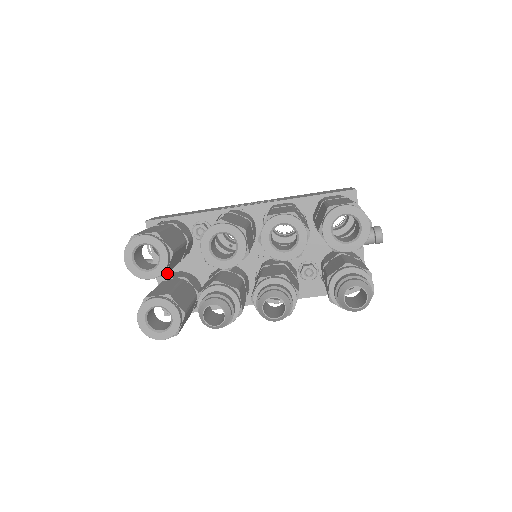
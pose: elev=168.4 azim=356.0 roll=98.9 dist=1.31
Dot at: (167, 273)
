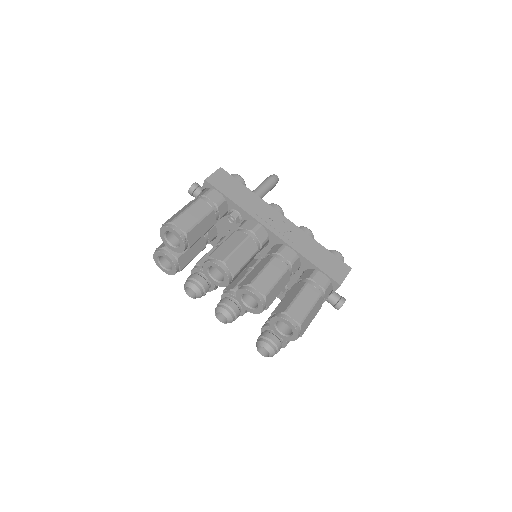
Dot at: occluded
